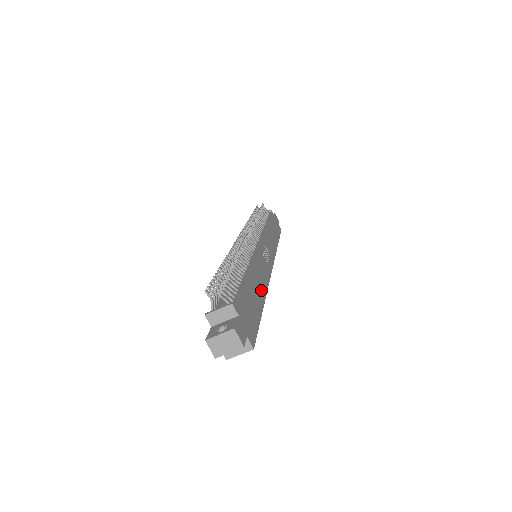
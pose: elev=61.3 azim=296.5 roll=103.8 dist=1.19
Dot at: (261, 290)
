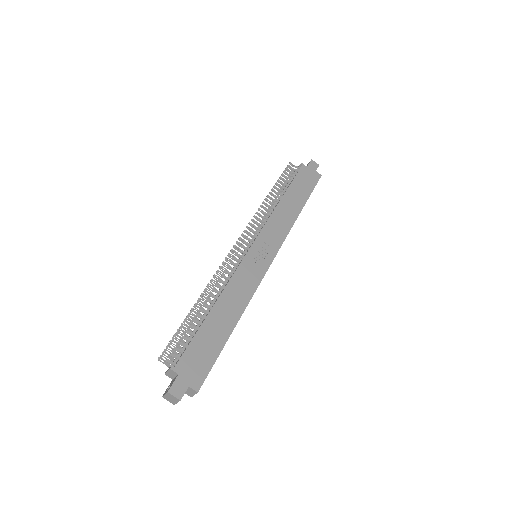
Dot at: (234, 313)
